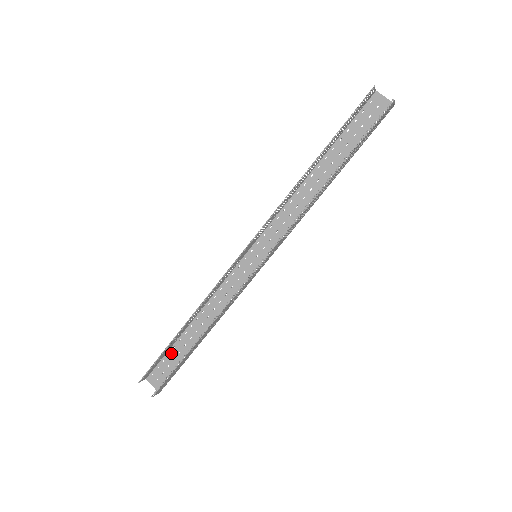
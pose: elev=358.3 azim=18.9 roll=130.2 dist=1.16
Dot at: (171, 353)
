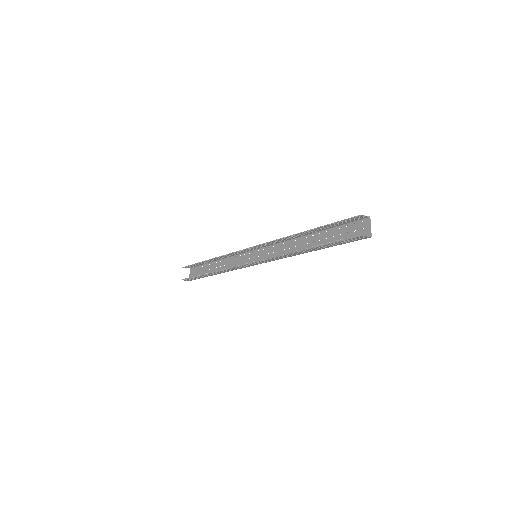
Dot at: (203, 267)
